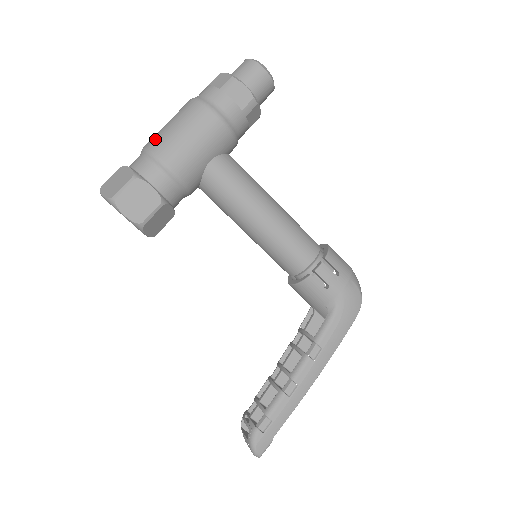
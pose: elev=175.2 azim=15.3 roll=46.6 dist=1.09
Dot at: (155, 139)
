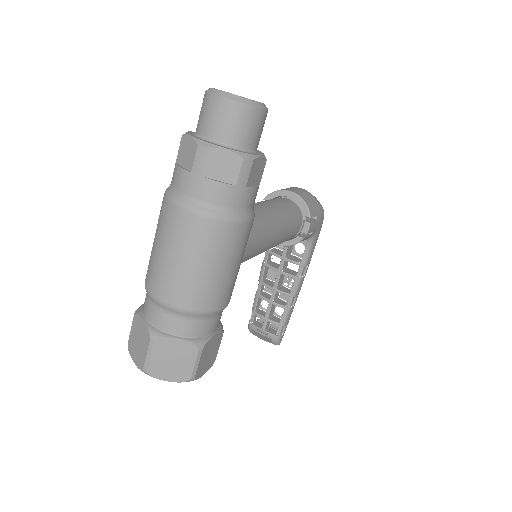
Dot at: (189, 294)
